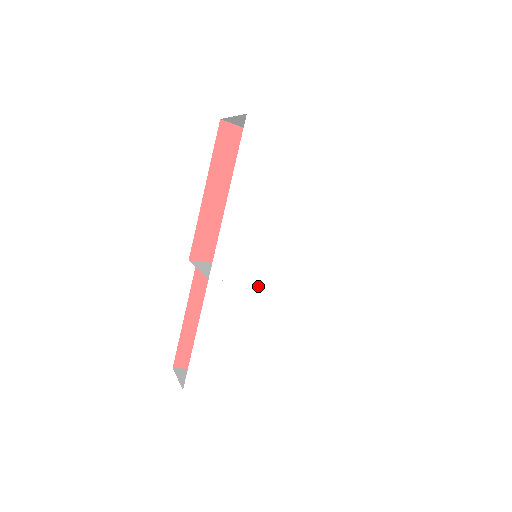
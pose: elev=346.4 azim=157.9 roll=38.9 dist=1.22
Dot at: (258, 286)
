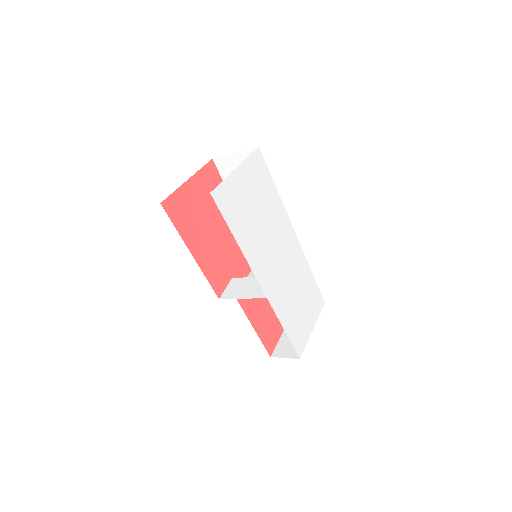
Dot at: (282, 271)
